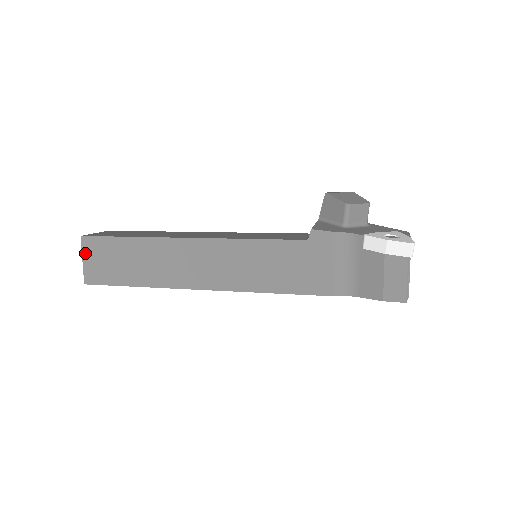
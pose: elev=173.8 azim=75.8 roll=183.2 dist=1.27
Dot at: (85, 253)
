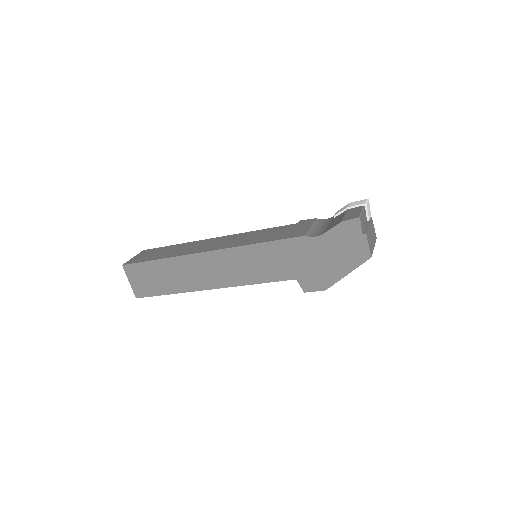
Dot at: (138, 255)
